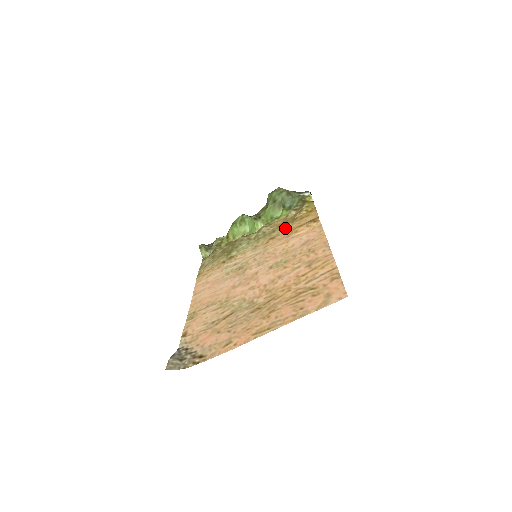
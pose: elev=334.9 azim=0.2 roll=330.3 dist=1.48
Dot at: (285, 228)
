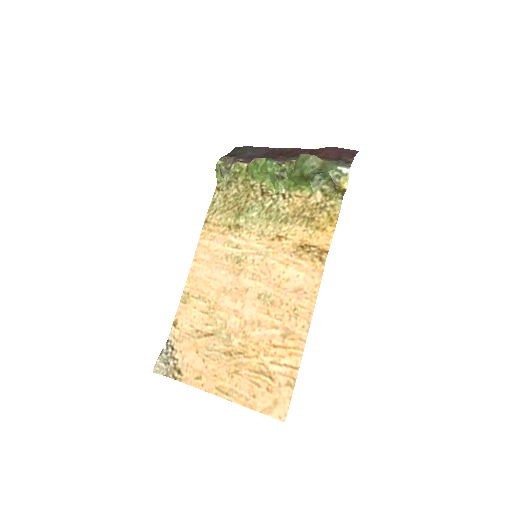
Dot at: (296, 230)
